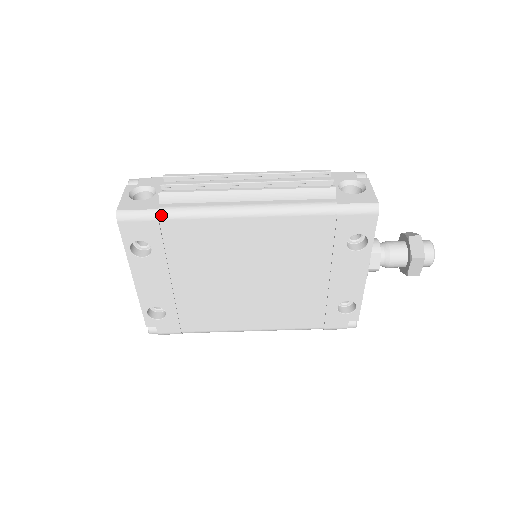
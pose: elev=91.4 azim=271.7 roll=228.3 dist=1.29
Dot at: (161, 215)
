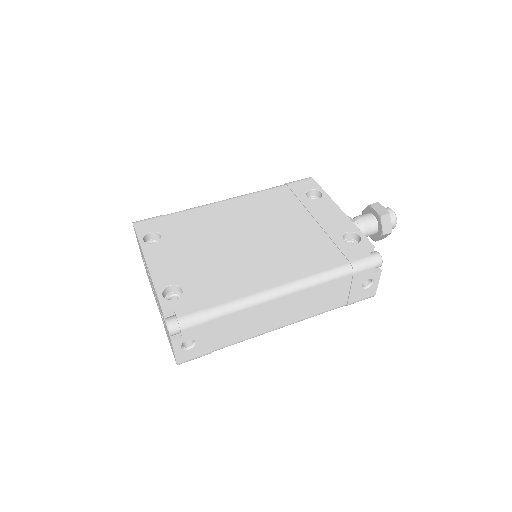
Dot at: (166, 215)
